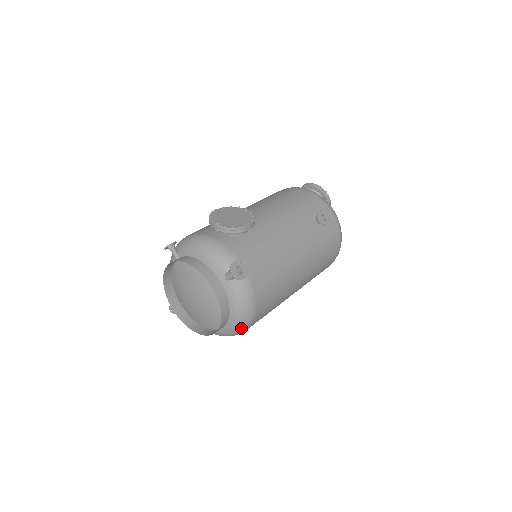
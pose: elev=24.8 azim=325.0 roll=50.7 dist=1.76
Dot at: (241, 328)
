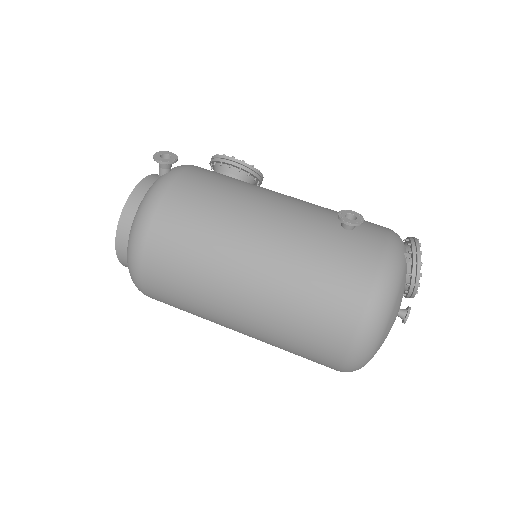
Dot at: (132, 243)
